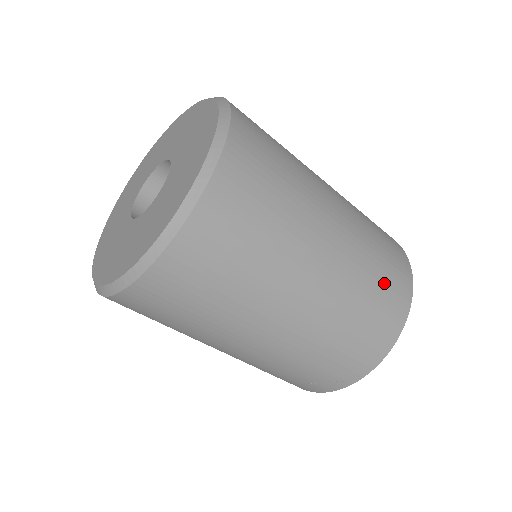
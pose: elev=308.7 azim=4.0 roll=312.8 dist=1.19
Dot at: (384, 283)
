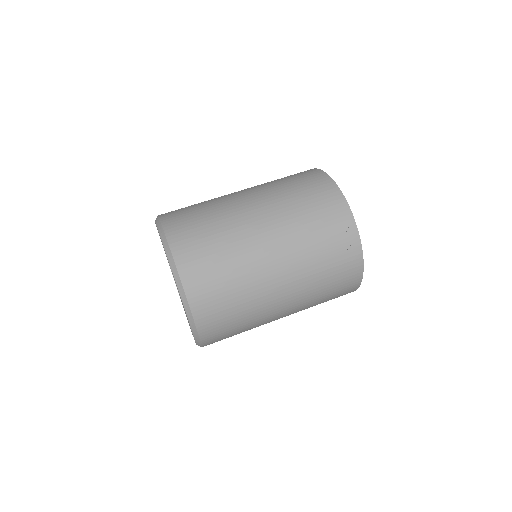
Dot at: (295, 180)
